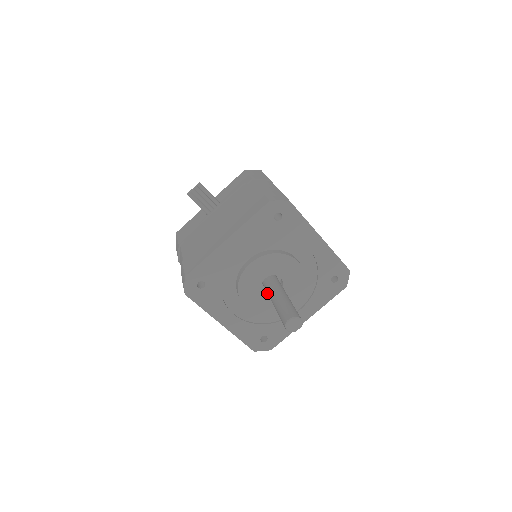
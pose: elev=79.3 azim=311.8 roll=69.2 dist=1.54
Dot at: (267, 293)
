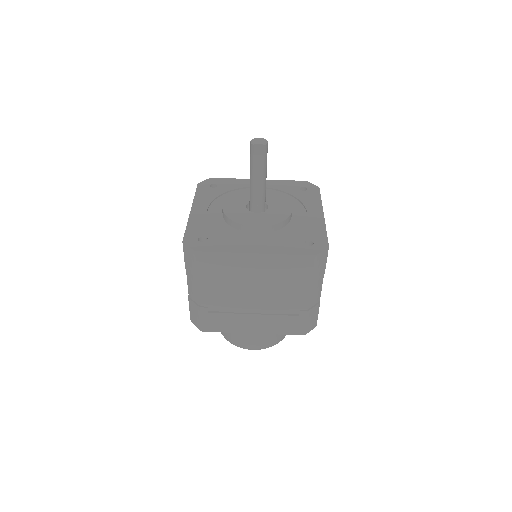
Dot at: (247, 211)
